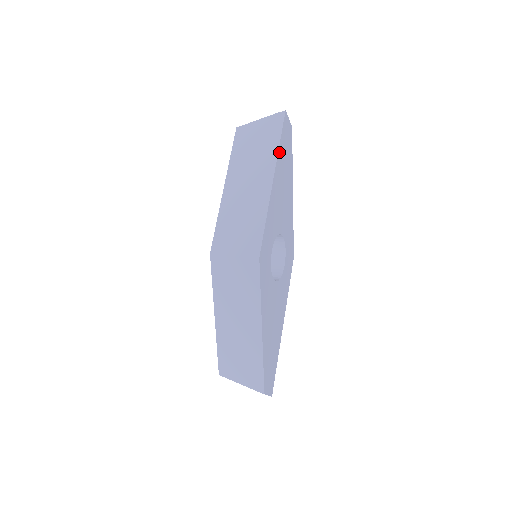
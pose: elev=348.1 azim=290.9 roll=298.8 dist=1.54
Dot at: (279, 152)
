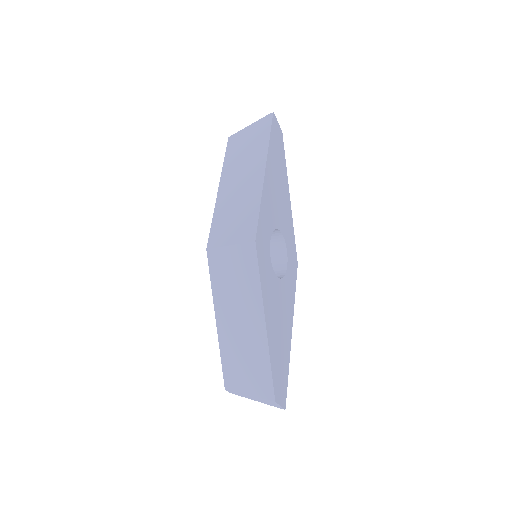
Dot at: (270, 147)
